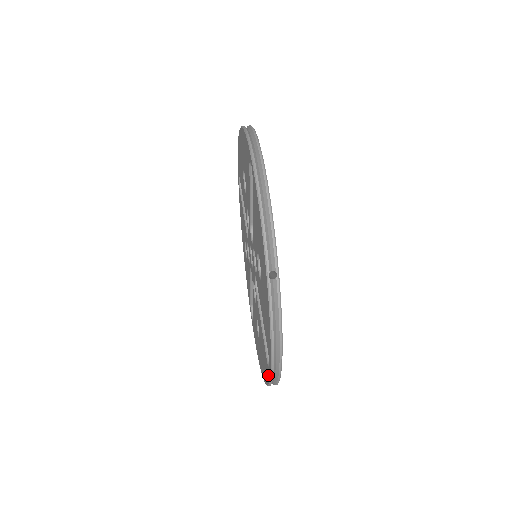
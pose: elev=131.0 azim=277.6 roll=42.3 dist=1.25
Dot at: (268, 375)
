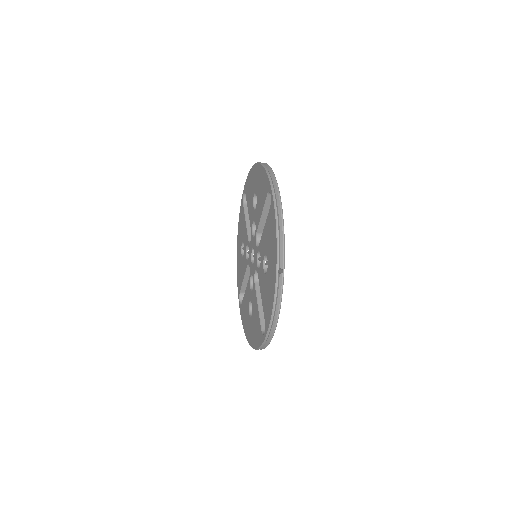
Dot at: (261, 340)
